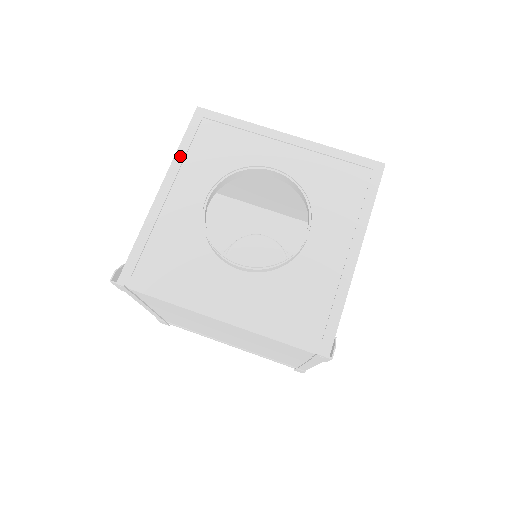
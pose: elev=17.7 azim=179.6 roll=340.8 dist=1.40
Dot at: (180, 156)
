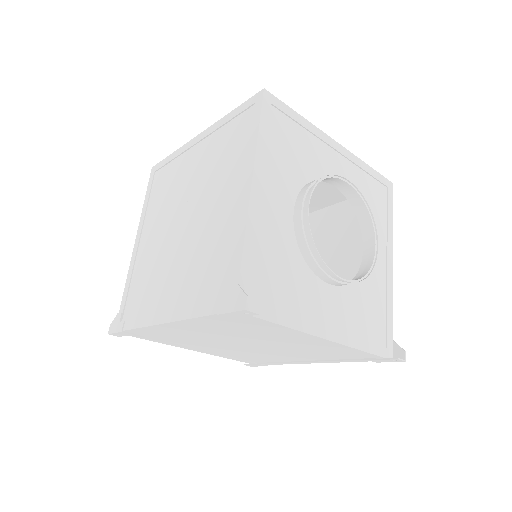
Dot at: (261, 148)
